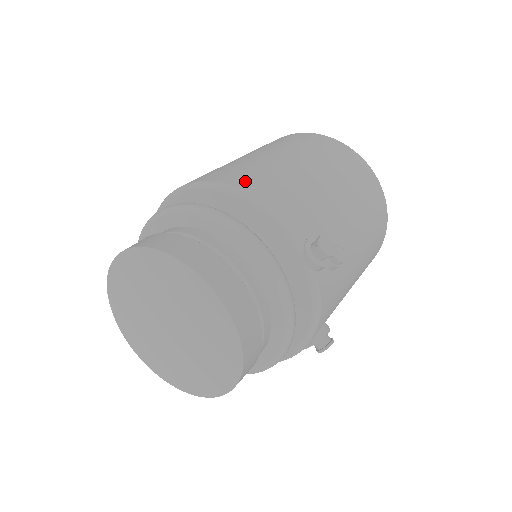
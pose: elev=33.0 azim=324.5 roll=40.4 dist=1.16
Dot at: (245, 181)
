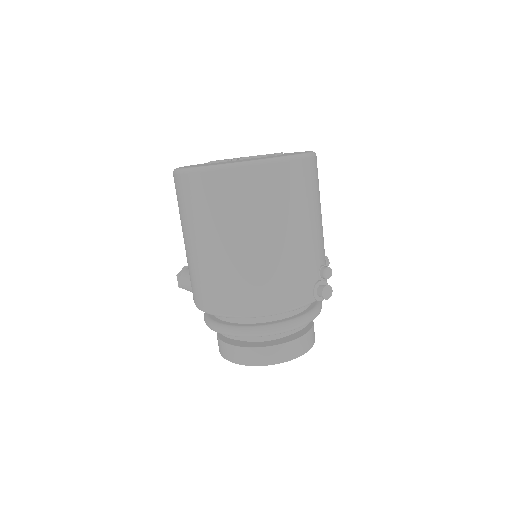
Dot at: (262, 303)
